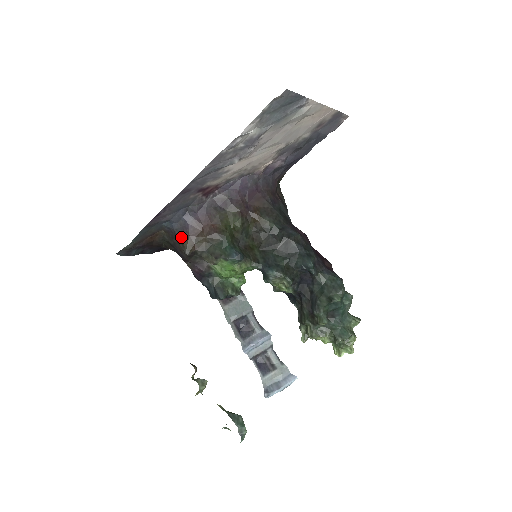
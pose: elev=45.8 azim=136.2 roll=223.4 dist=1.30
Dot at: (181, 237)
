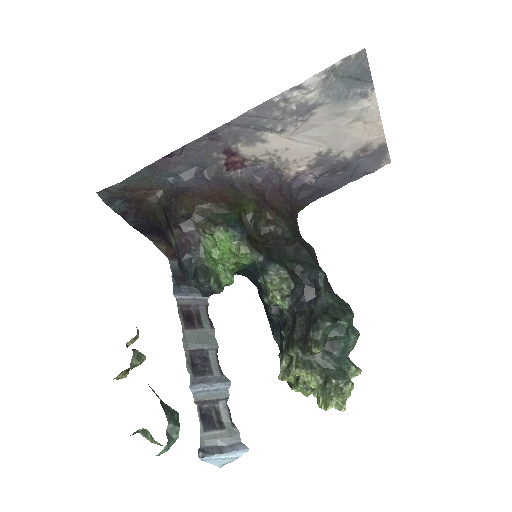
Dot at: (183, 195)
